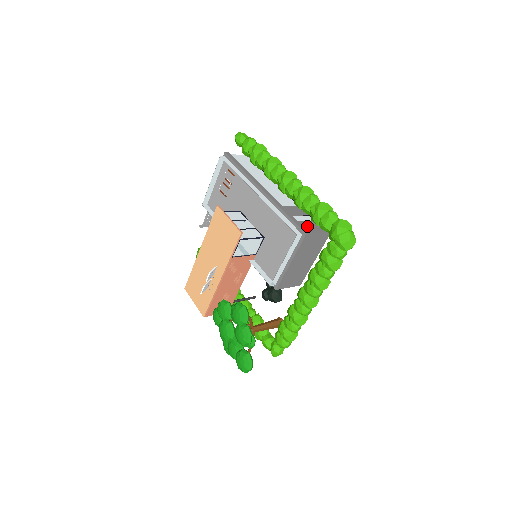
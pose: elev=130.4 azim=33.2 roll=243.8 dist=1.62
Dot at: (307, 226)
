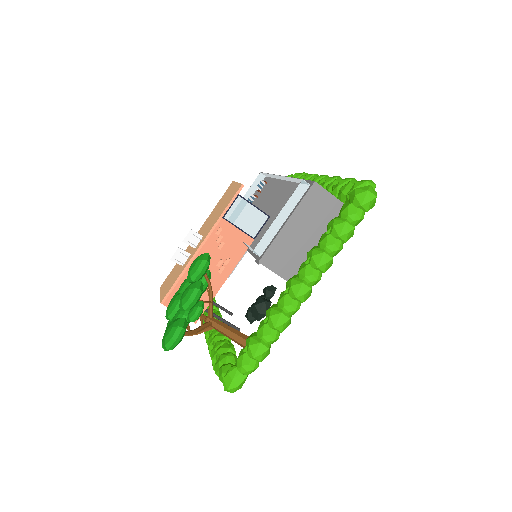
Dot at: occluded
